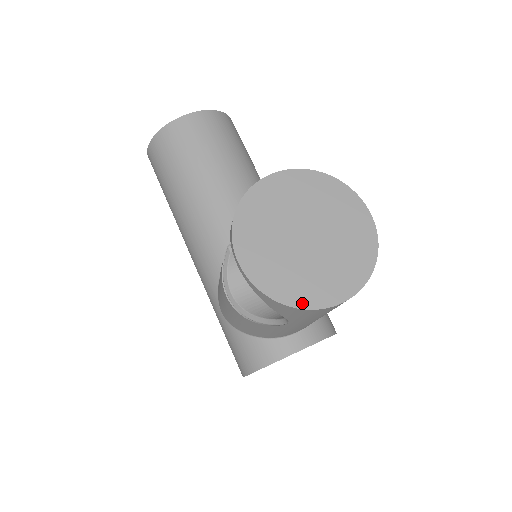
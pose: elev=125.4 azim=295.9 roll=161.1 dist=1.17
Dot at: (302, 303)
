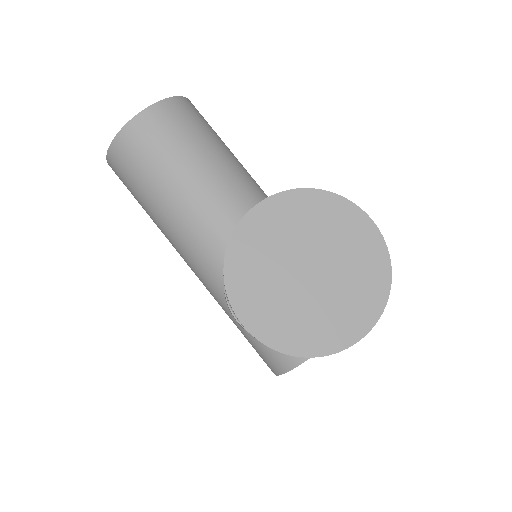
Dot at: (321, 350)
